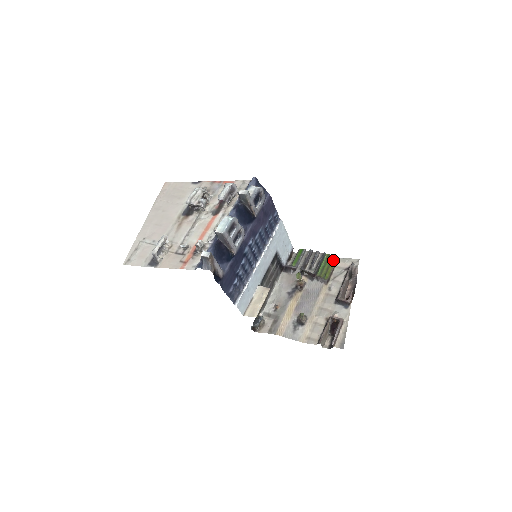
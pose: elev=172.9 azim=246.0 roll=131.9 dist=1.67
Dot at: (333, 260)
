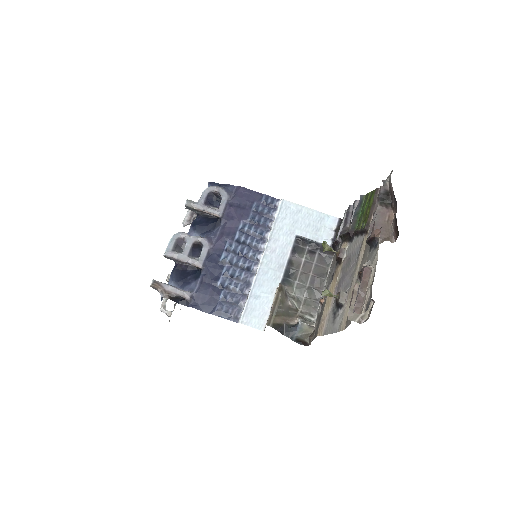
Dot at: (371, 197)
